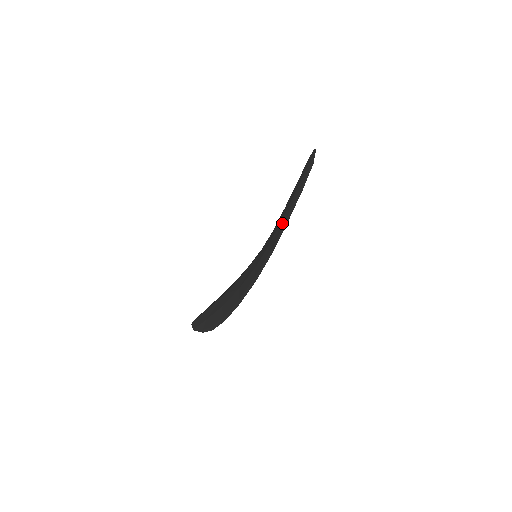
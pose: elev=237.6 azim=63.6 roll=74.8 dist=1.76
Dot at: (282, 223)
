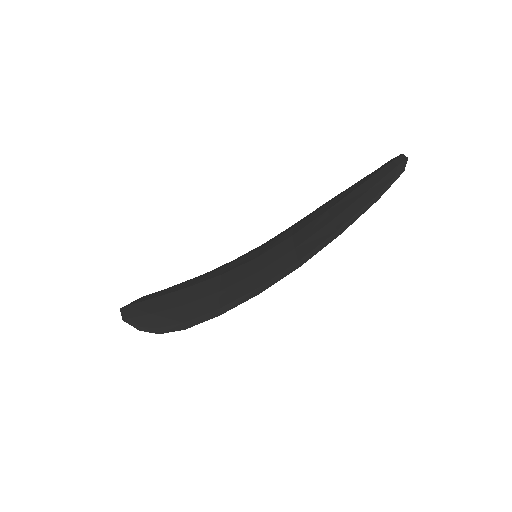
Dot at: (327, 230)
